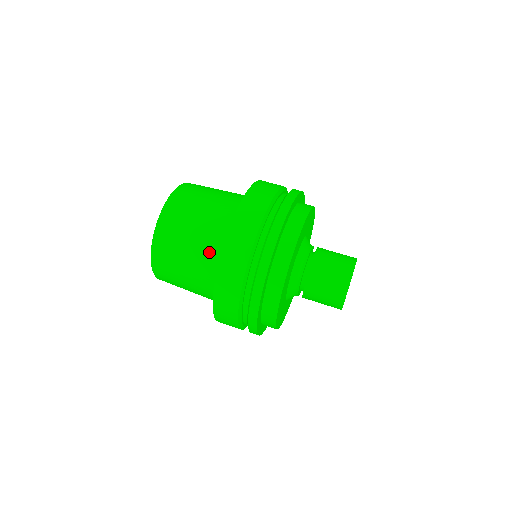
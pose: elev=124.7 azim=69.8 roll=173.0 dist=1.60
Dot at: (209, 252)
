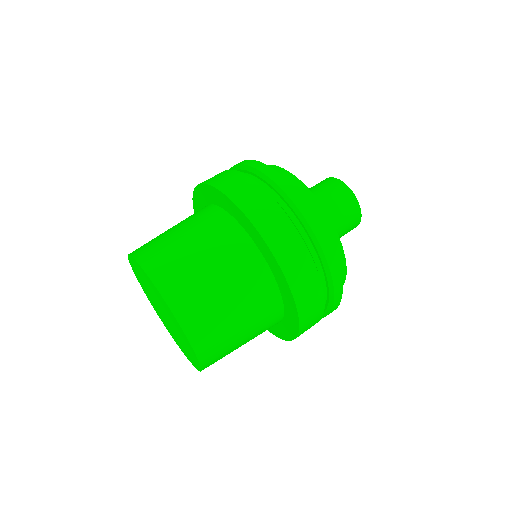
Dot at: (227, 243)
